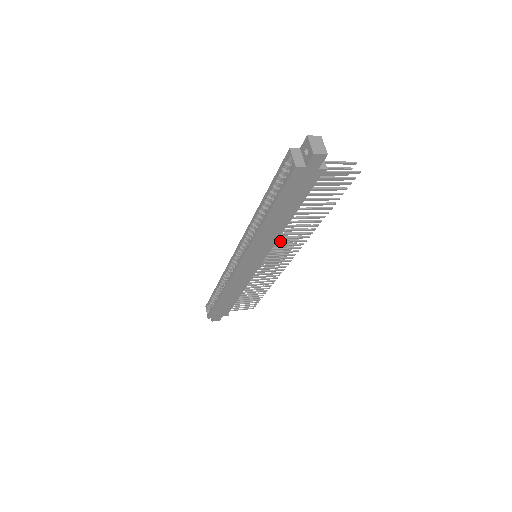
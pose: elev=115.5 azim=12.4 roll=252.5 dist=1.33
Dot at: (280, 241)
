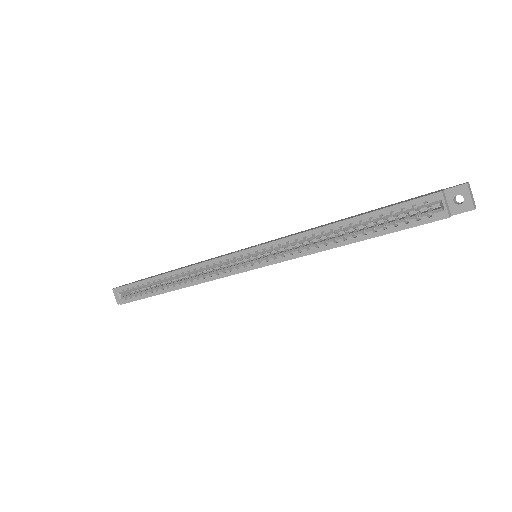
Dot at: occluded
